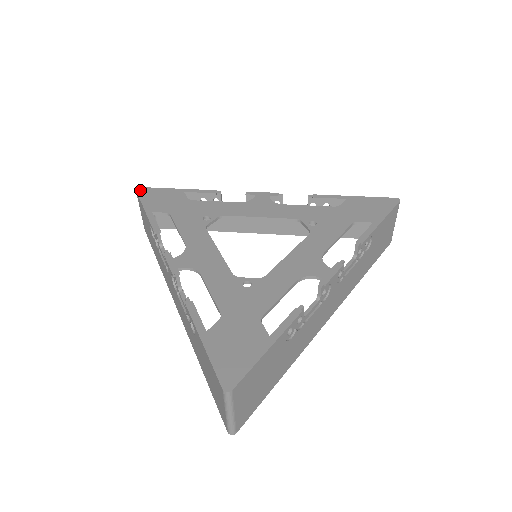
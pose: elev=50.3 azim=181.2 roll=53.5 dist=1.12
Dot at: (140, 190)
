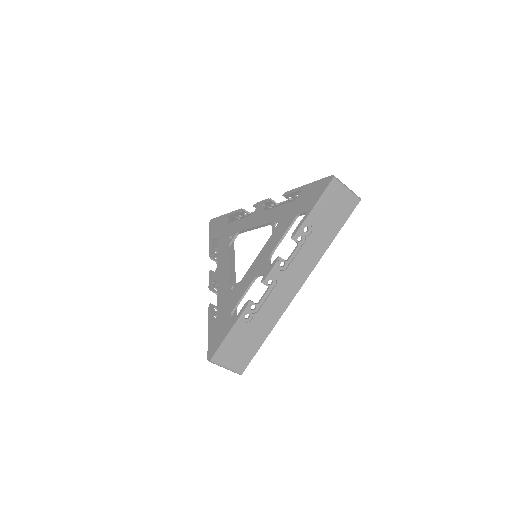
Dot at: (211, 222)
